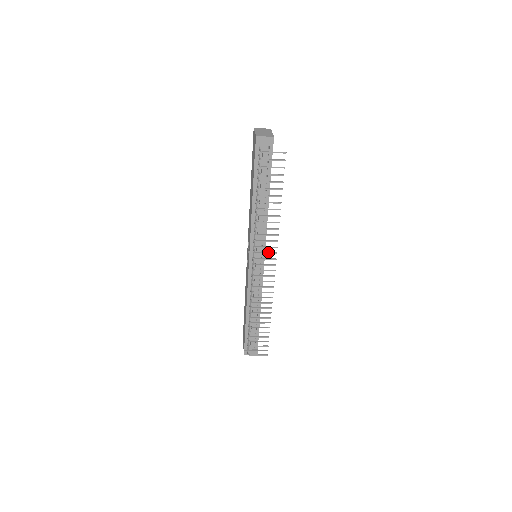
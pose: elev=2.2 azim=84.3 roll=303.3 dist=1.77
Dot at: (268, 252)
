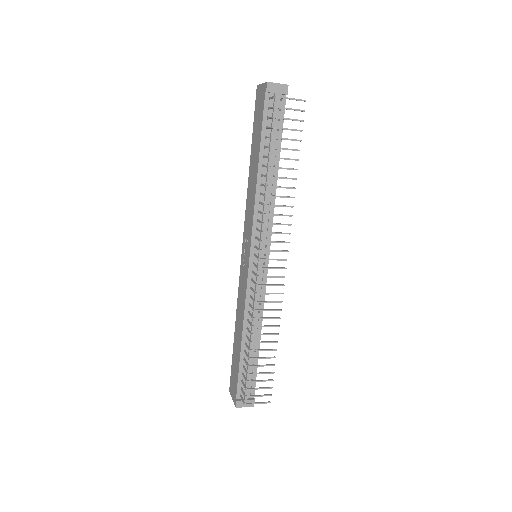
Dot at: (278, 241)
